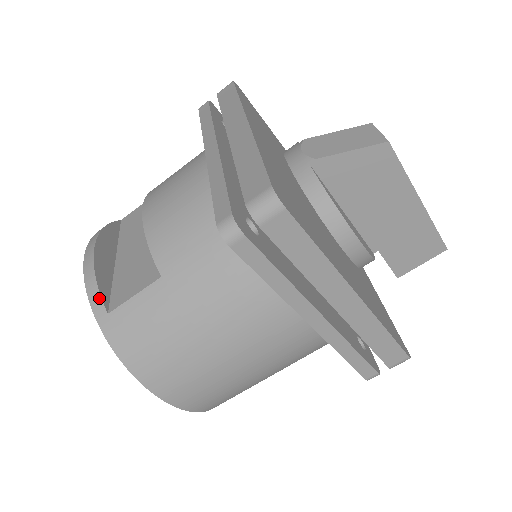
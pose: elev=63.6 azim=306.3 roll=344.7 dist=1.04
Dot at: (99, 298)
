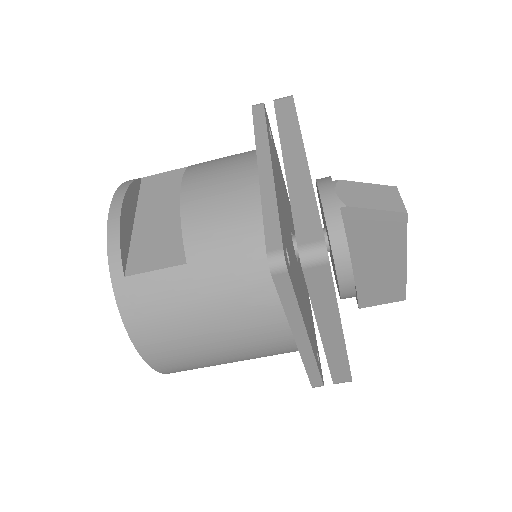
Dot at: (119, 260)
